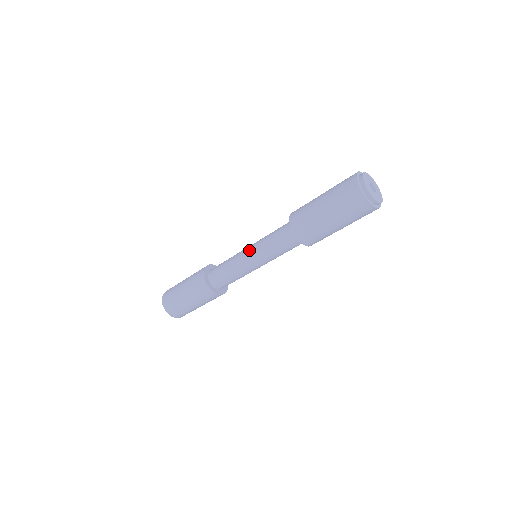
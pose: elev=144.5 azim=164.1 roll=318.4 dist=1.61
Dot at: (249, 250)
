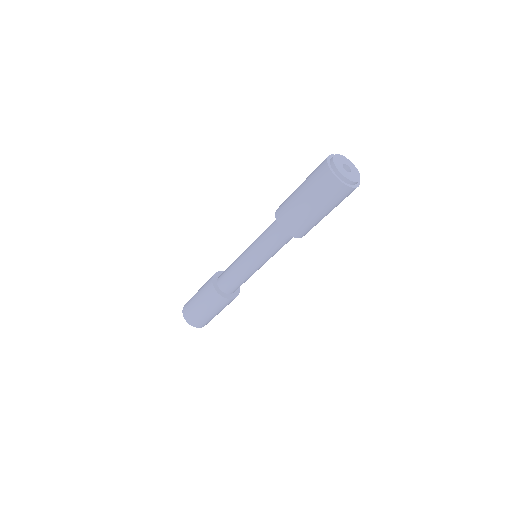
Dot at: (247, 250)
